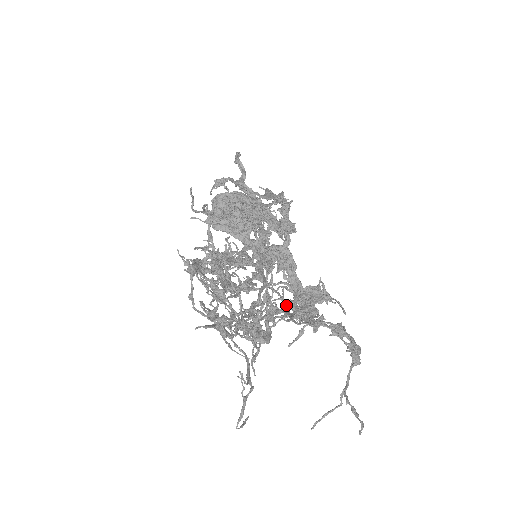
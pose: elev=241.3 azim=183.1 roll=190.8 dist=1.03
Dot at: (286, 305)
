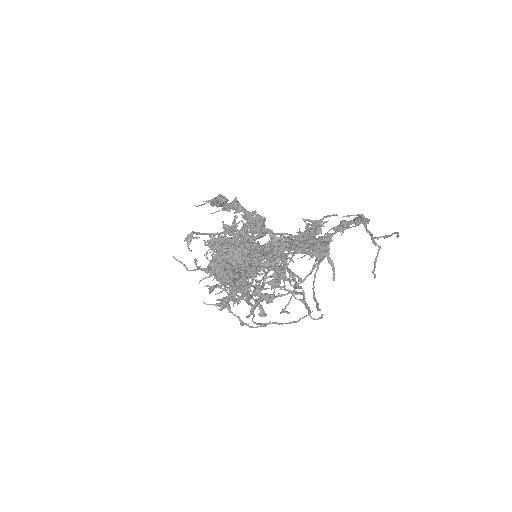
Dot at: (284, 240)
